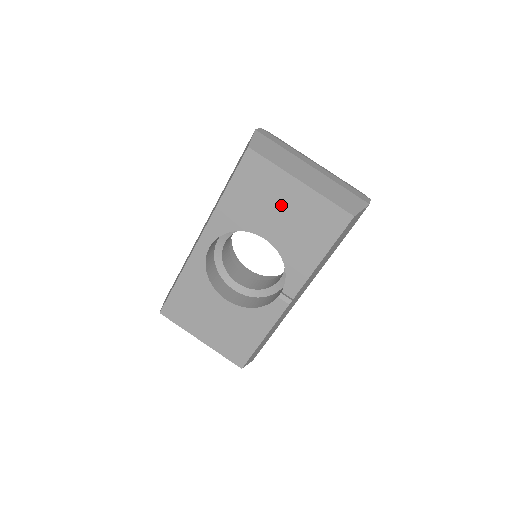
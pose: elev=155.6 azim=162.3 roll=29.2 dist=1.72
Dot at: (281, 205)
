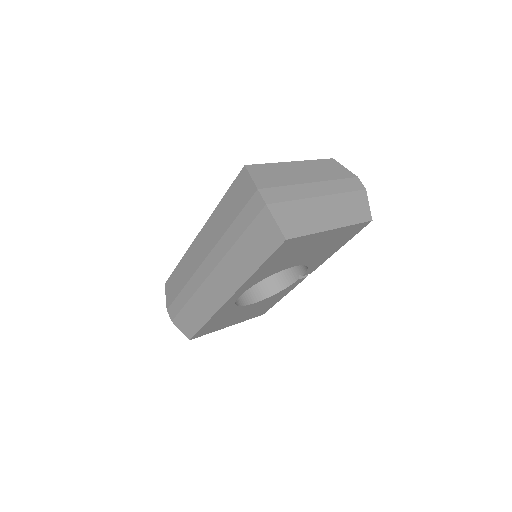
Dot at: (312, 247)
